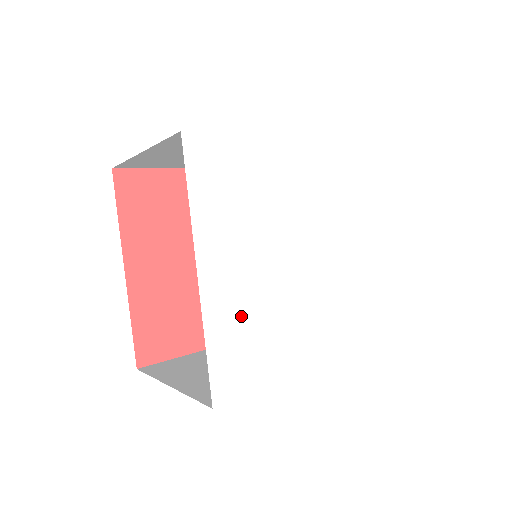
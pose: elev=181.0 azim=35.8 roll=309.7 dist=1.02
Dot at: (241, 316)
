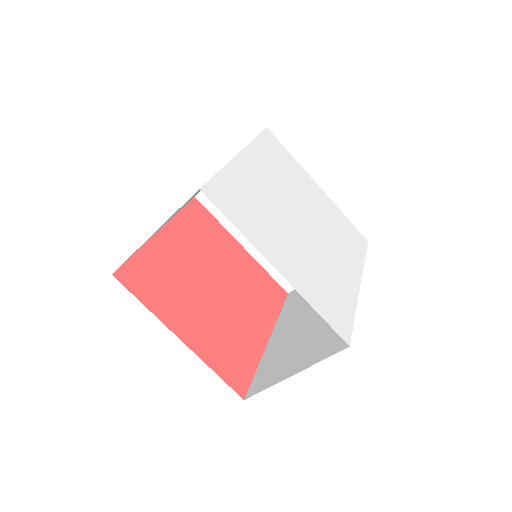
Dot at: (313, 282)
